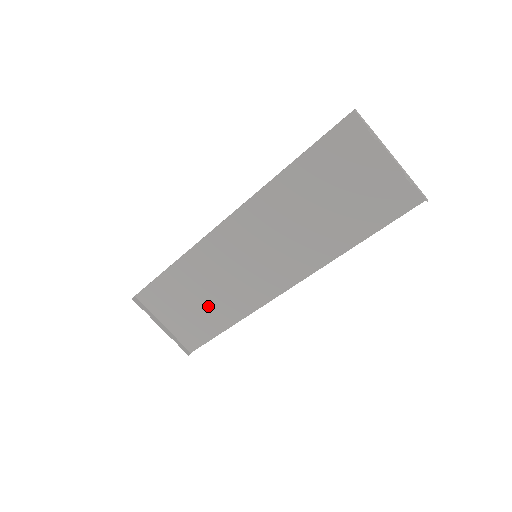
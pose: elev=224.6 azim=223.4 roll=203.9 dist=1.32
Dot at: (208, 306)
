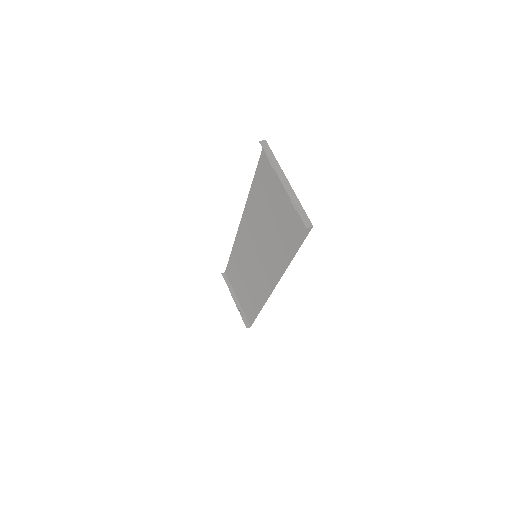
Dot at: (248, 291)
